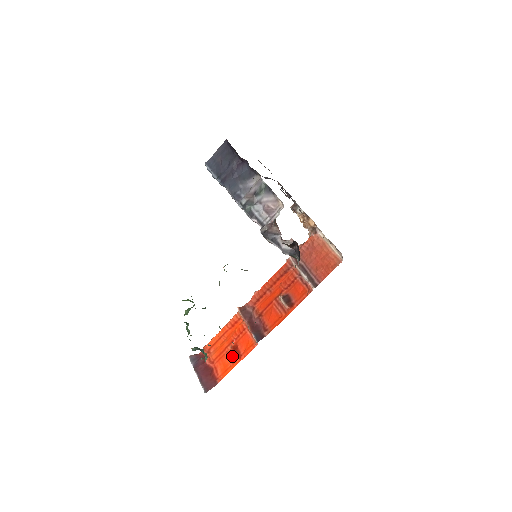
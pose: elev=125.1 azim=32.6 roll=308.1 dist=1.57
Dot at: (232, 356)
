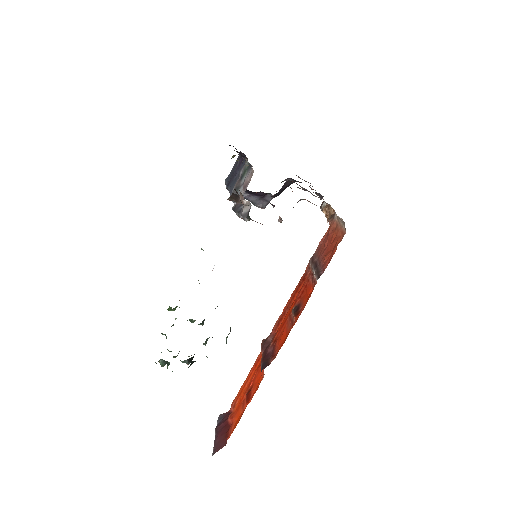
Dot at: (245, 403)
